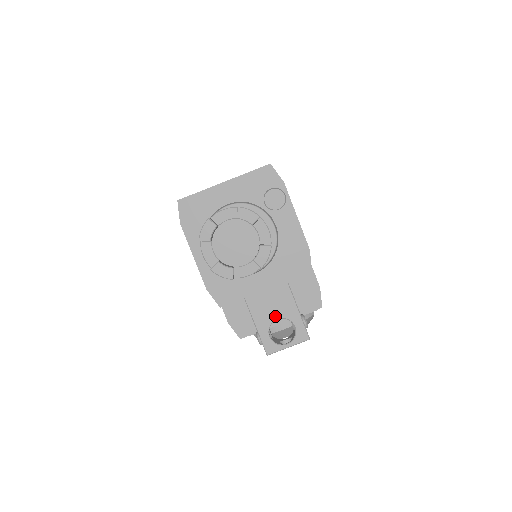
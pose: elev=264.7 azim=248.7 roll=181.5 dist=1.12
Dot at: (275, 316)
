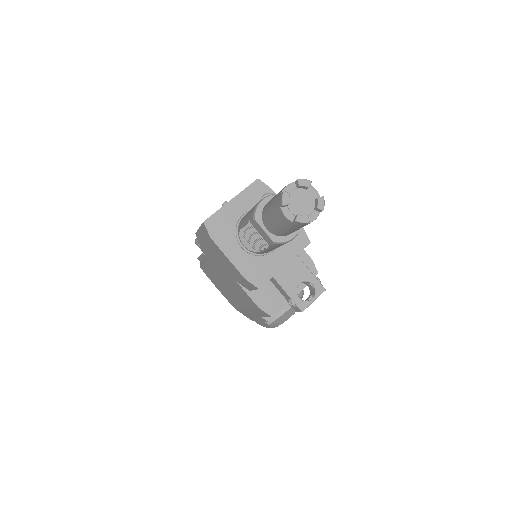
Dot at: (298, 282)
